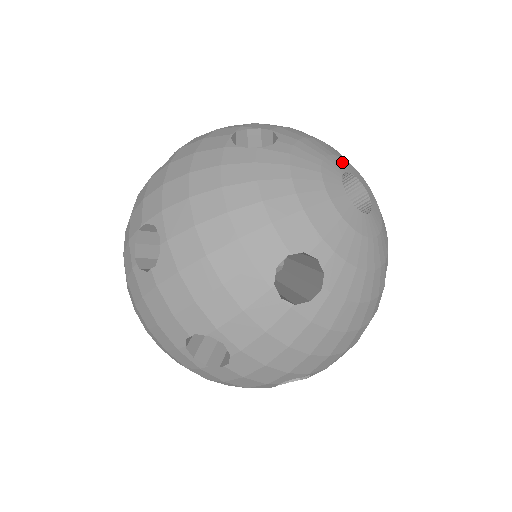
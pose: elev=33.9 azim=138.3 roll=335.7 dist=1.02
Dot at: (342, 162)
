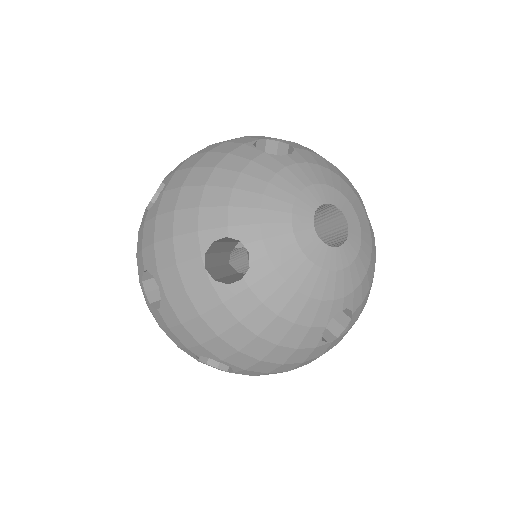
Dot at: (338, 197)
